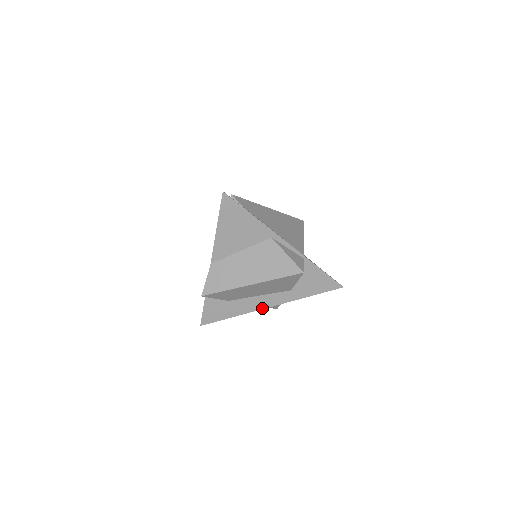
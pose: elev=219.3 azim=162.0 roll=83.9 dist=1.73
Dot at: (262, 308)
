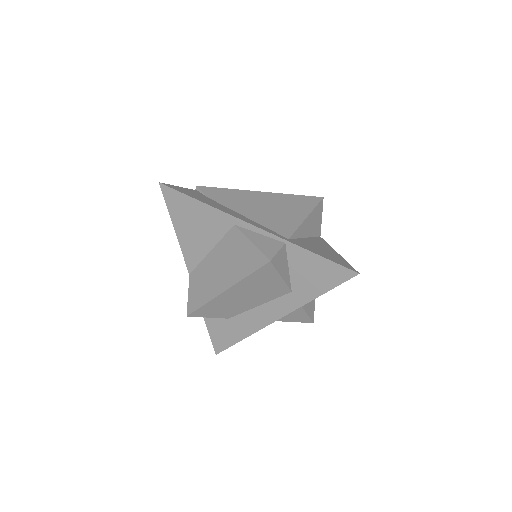
Dot at: (270, 322)
